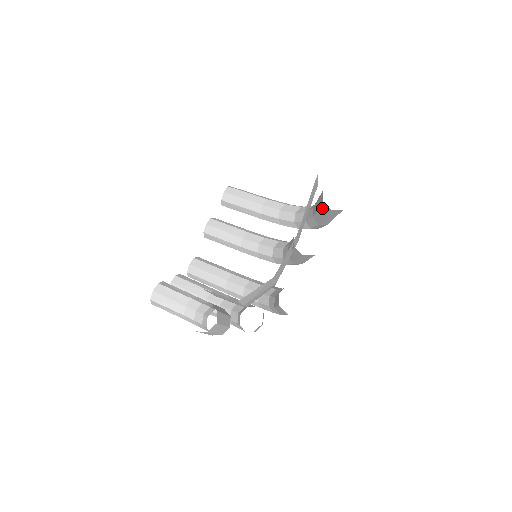
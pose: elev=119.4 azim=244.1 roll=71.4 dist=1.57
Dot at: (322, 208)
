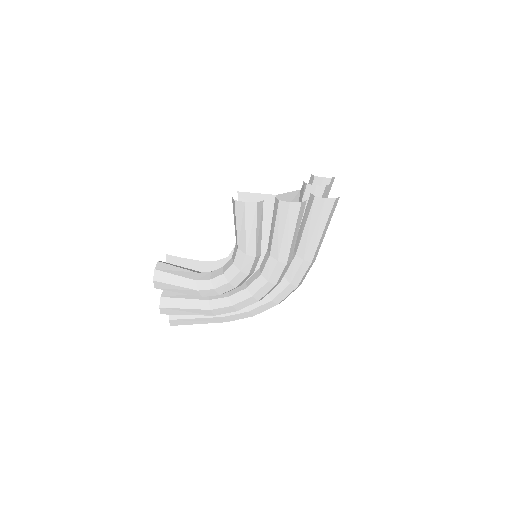
Dot at: occluded
